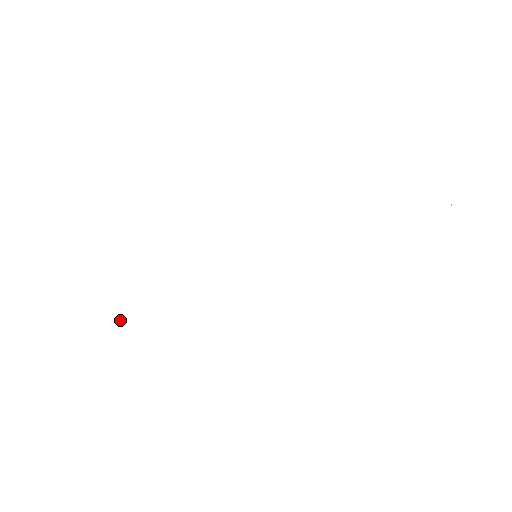
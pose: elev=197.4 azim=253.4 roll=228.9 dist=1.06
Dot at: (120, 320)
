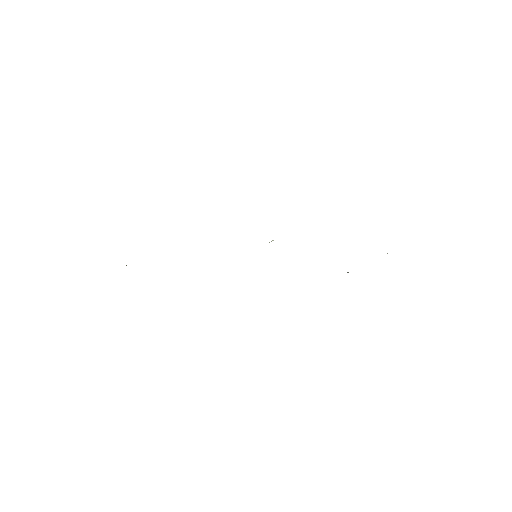
Dot at: (126, 265)
